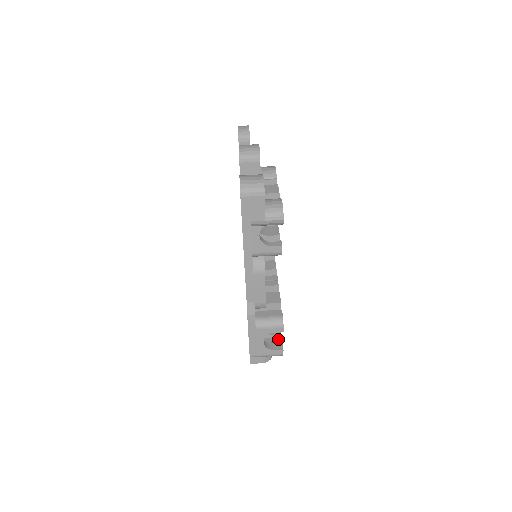
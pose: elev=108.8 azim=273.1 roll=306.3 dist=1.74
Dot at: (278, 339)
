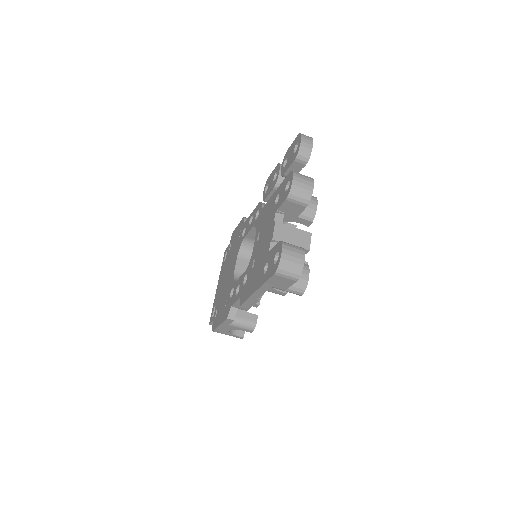
Dot at: occluded
